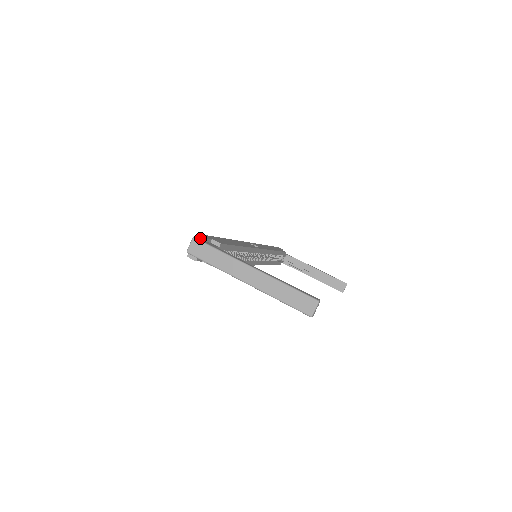
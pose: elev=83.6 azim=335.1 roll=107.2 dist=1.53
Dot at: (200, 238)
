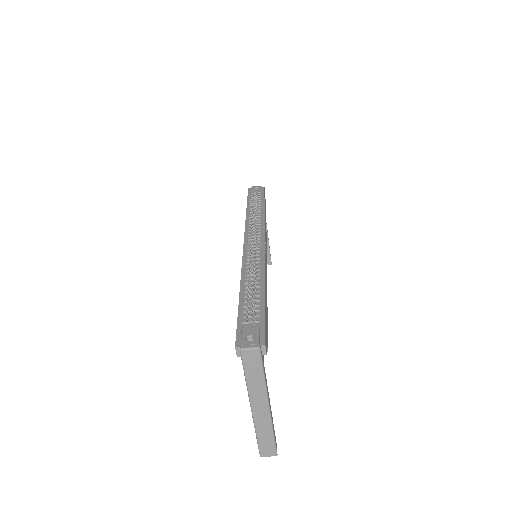
Dot at: (263, 349)
